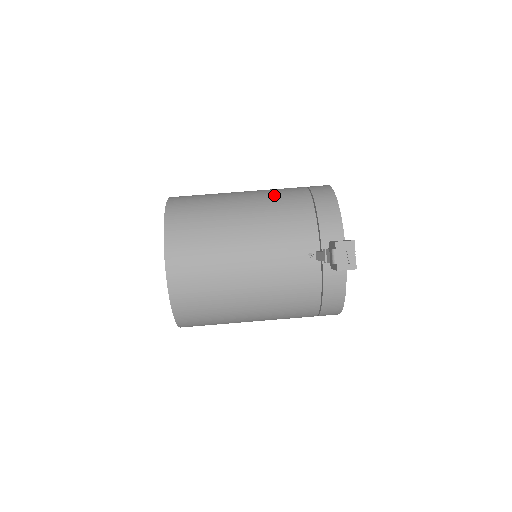
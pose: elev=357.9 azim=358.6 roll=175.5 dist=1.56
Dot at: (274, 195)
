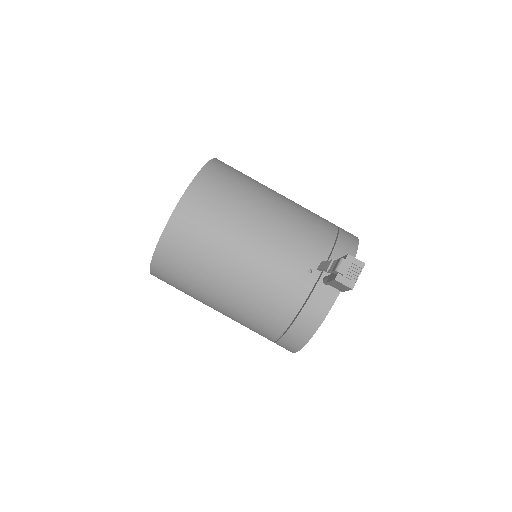
Dot at: (307, 210)
